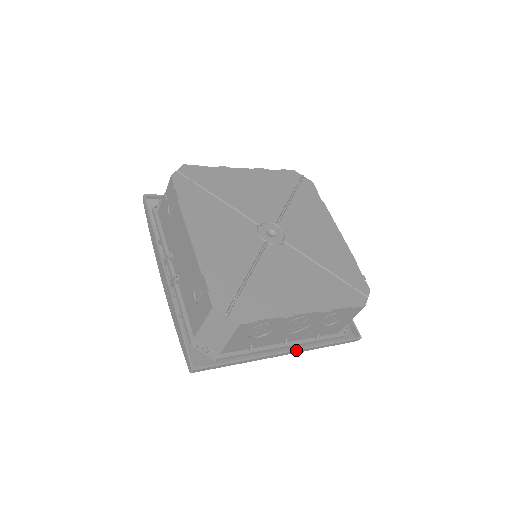
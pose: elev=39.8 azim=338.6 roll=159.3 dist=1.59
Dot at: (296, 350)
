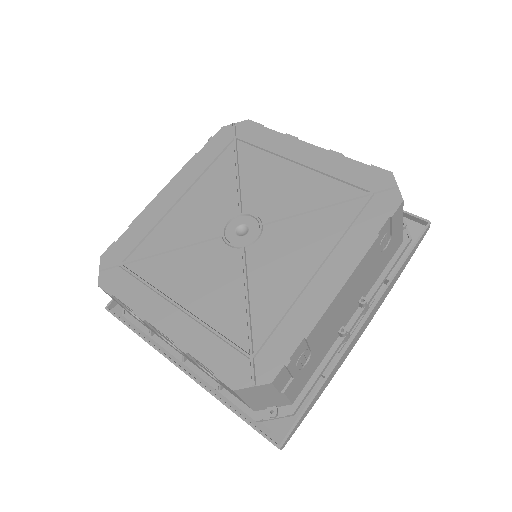
Dot at: (191, 377)
